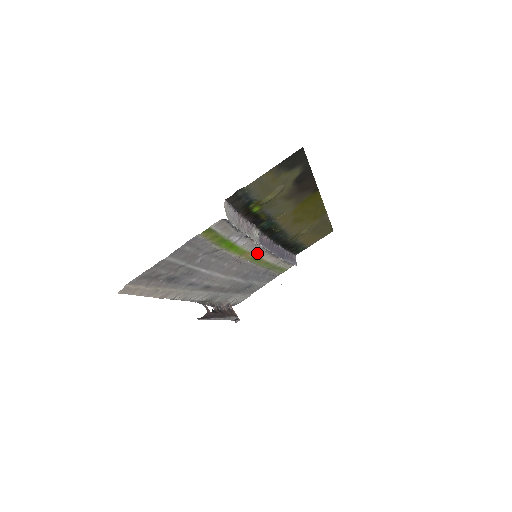
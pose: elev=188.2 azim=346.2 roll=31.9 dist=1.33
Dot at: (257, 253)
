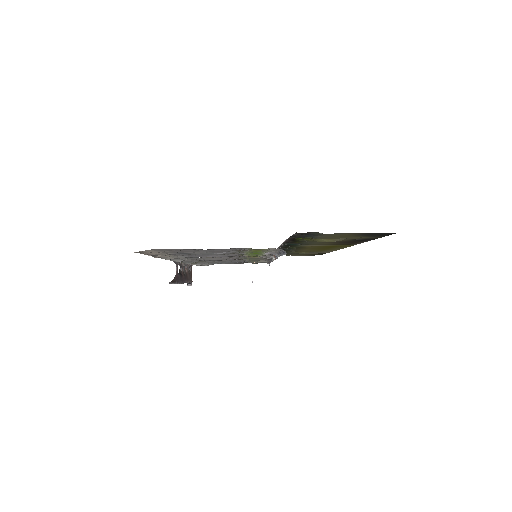
Dot at: occluded
